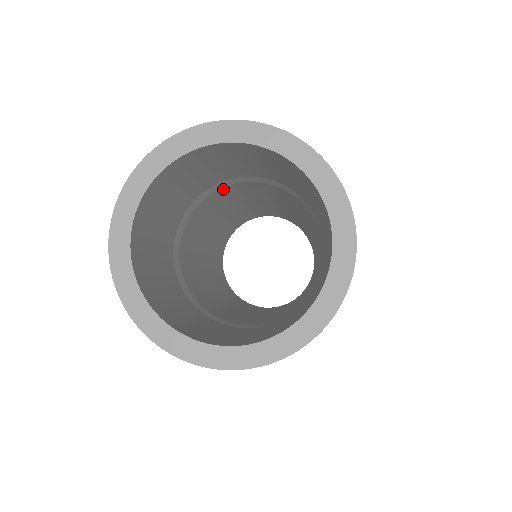
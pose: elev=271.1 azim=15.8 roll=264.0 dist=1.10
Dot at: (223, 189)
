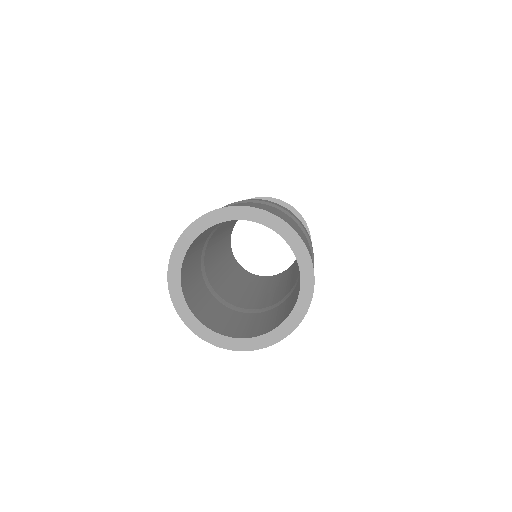
Dot at: occluded
